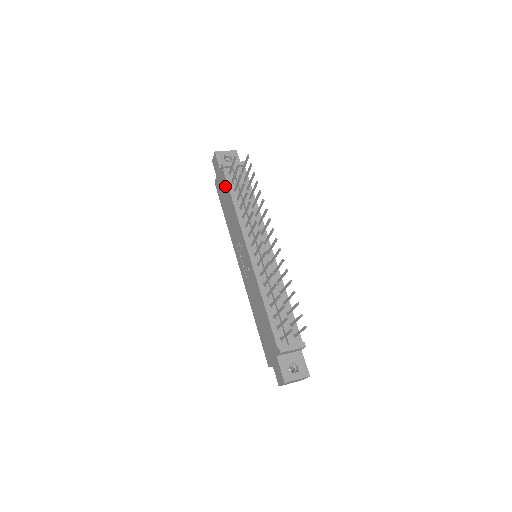
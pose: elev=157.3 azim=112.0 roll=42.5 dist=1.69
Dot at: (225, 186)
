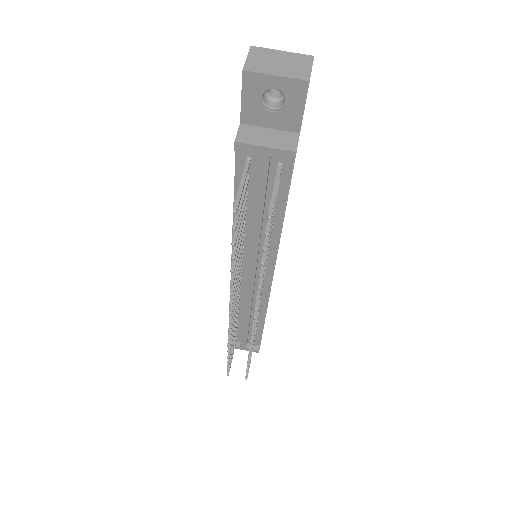
Dot at: occluded
